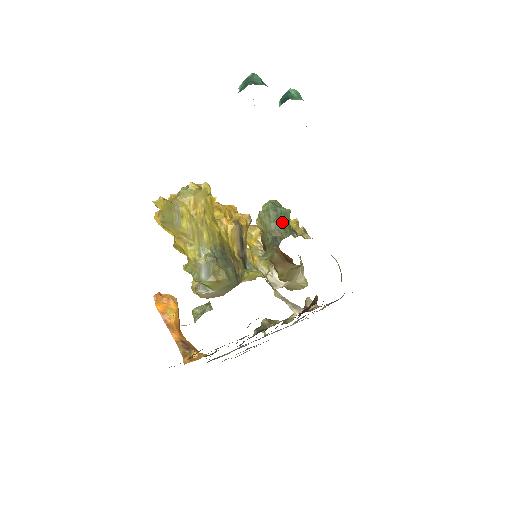
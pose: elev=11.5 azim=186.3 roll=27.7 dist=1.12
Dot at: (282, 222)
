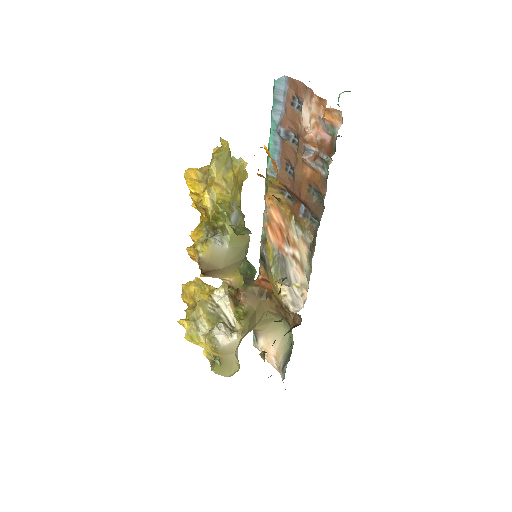
Dot at: (251, 274)
